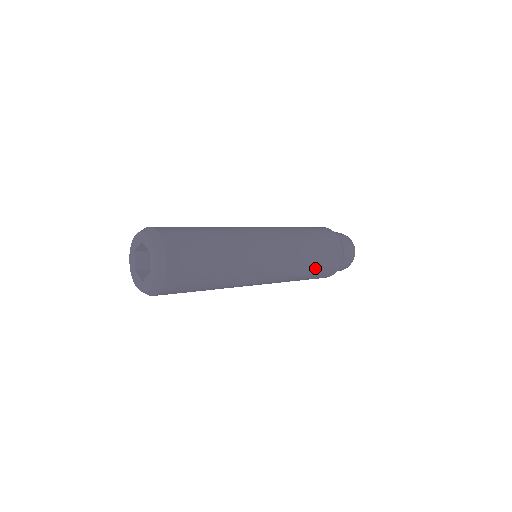
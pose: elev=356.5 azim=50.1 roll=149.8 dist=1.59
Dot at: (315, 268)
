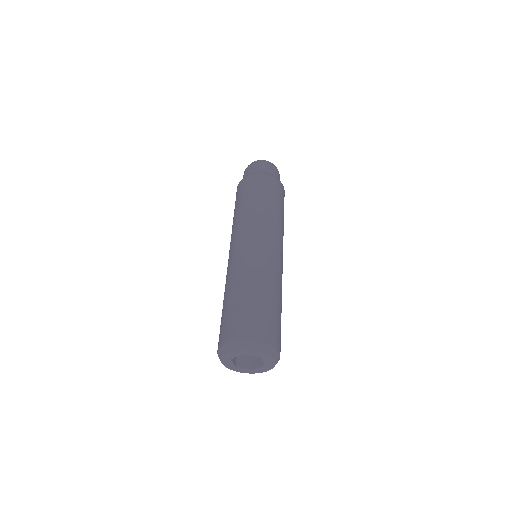
Dot at: occluded
